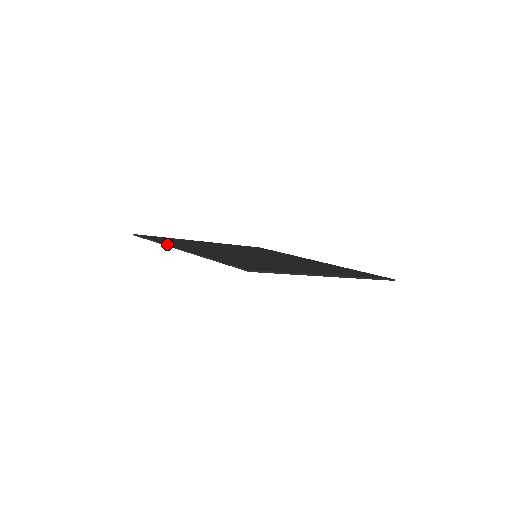
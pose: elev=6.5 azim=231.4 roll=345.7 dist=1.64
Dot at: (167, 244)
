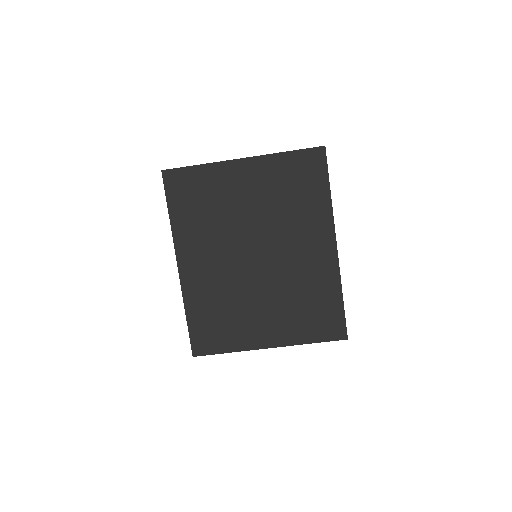
Dot at: (182, 288)
